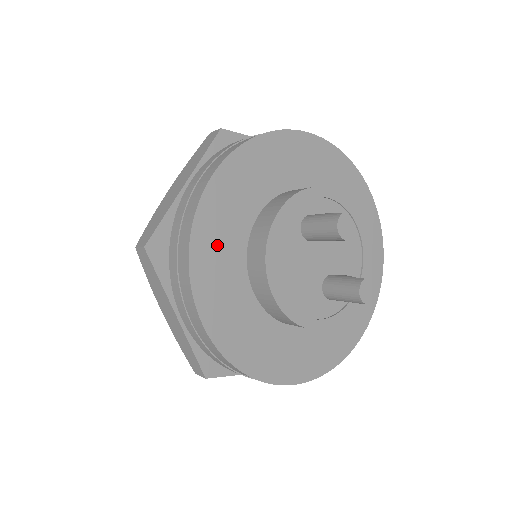
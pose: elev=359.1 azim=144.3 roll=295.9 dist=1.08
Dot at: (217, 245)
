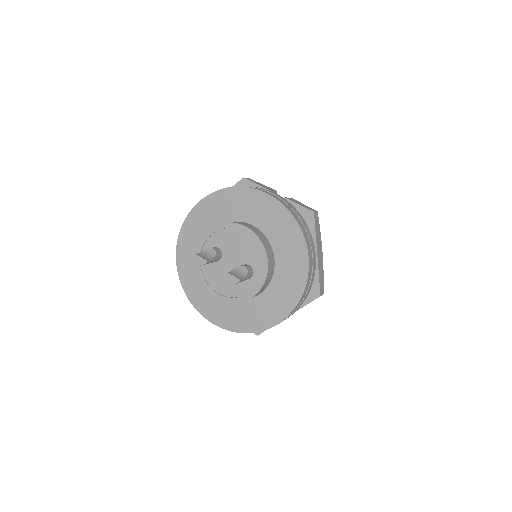
Dot at: (196, 288)
